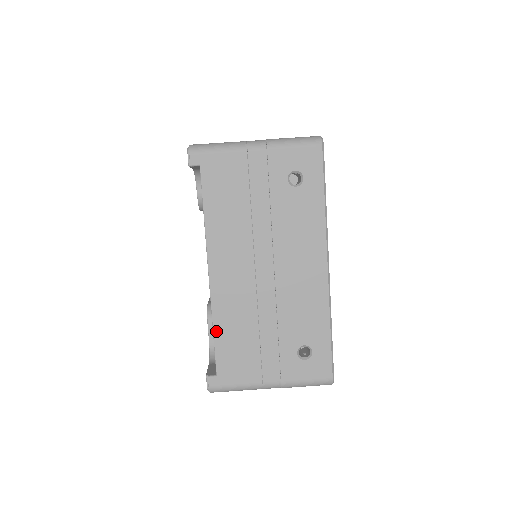
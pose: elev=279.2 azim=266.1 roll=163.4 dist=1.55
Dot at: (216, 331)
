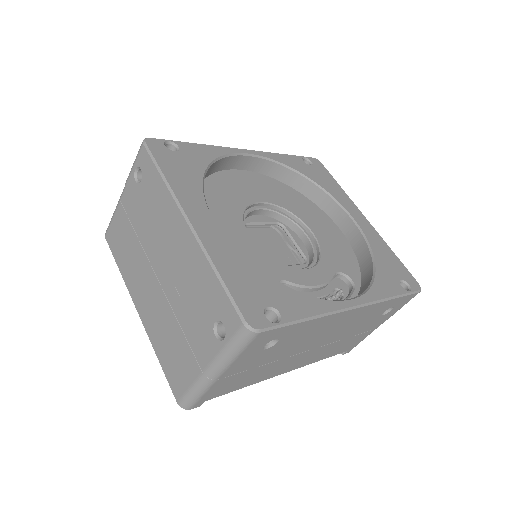
Dot at: occluded
